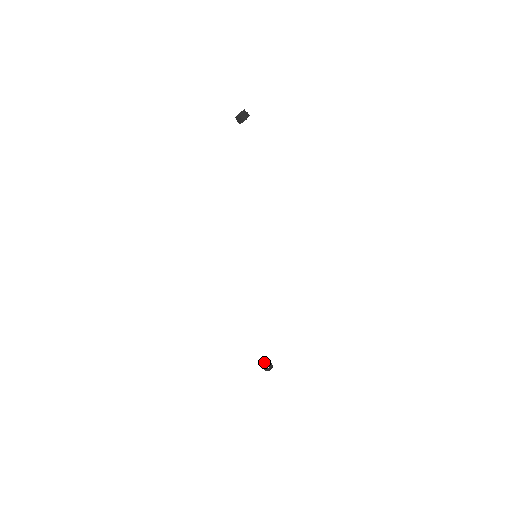
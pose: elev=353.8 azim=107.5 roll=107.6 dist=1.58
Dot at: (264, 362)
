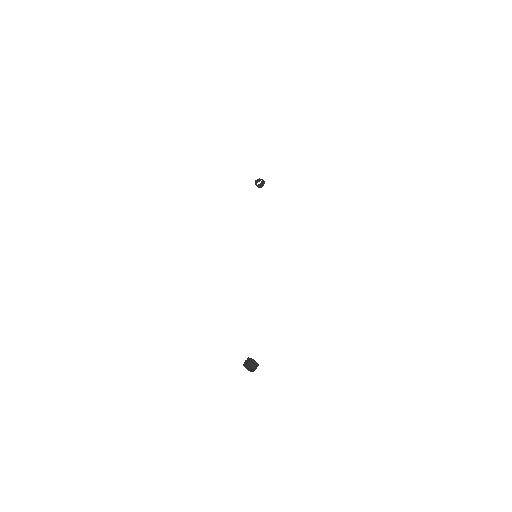
Dot at: (246, 365)
